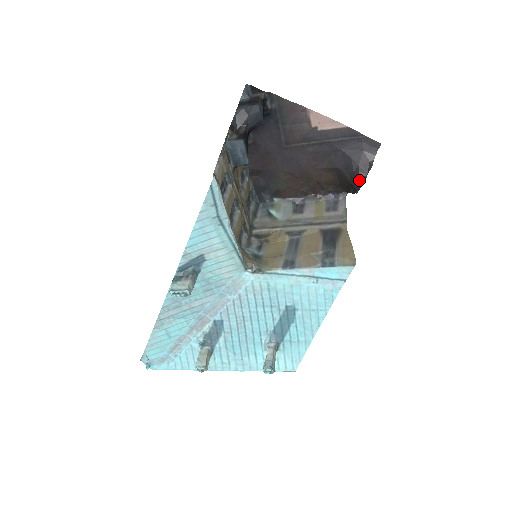
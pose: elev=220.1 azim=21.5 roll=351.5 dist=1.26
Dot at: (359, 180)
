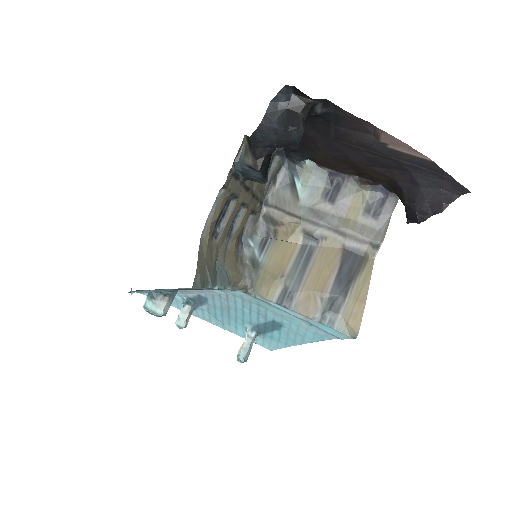
Dot at: (417, 217)
